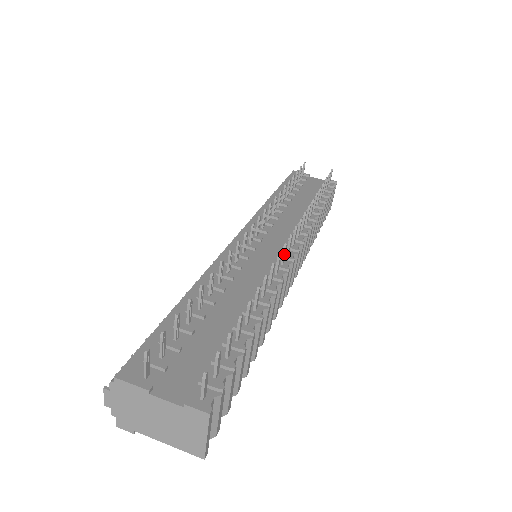
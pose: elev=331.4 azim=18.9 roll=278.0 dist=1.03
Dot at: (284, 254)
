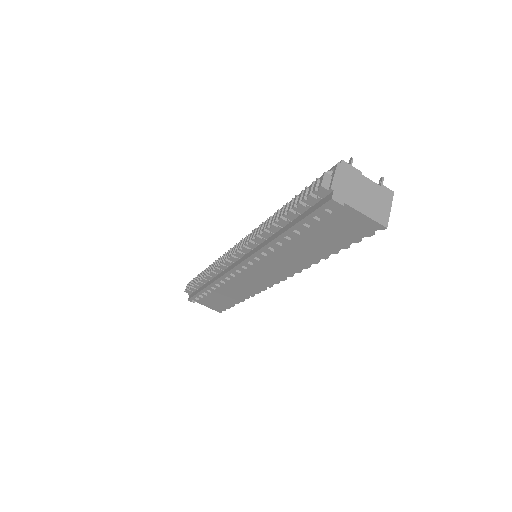
Dot at: occluded
